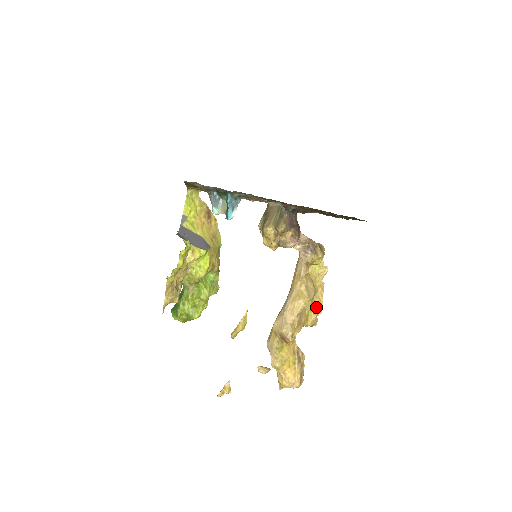
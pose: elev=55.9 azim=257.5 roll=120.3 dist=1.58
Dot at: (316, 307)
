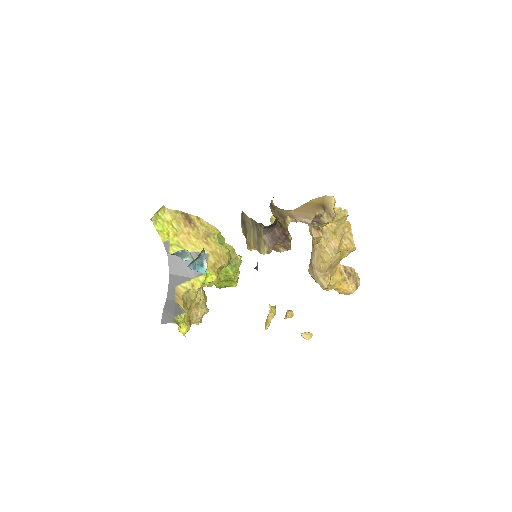
Dot at: (347, 248)
